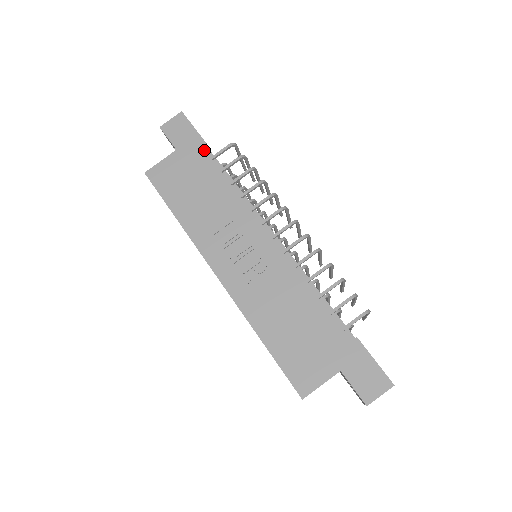
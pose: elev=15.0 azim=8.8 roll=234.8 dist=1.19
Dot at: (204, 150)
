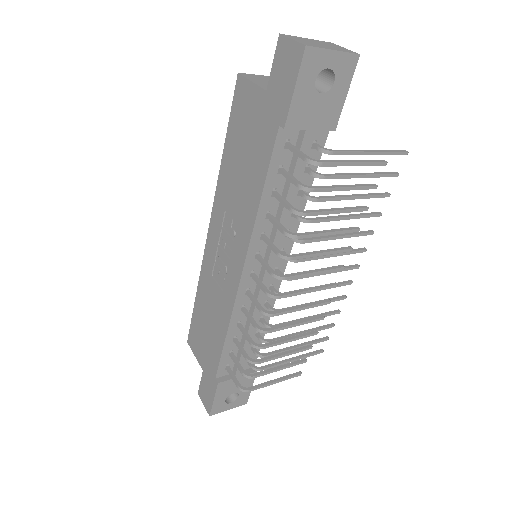
Dot at: (277, 132)
